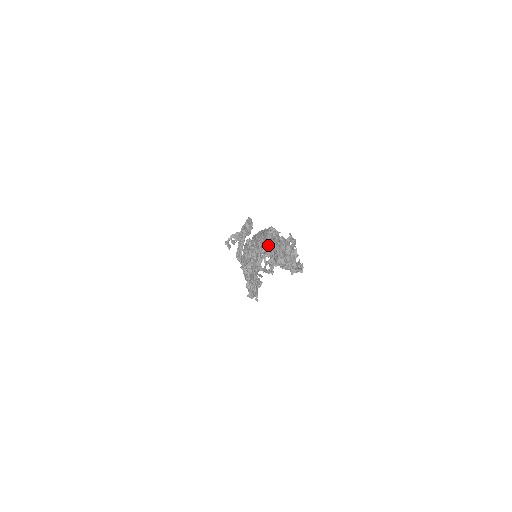
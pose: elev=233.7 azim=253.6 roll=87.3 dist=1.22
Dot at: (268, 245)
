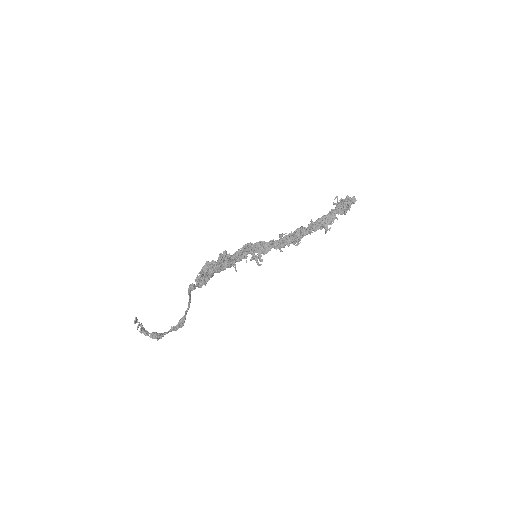
Dot at: occluded
